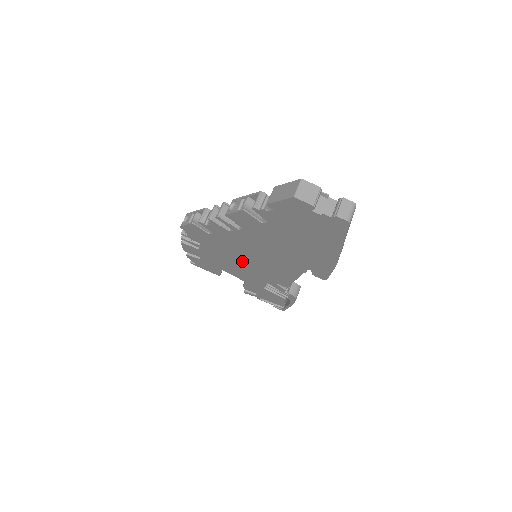
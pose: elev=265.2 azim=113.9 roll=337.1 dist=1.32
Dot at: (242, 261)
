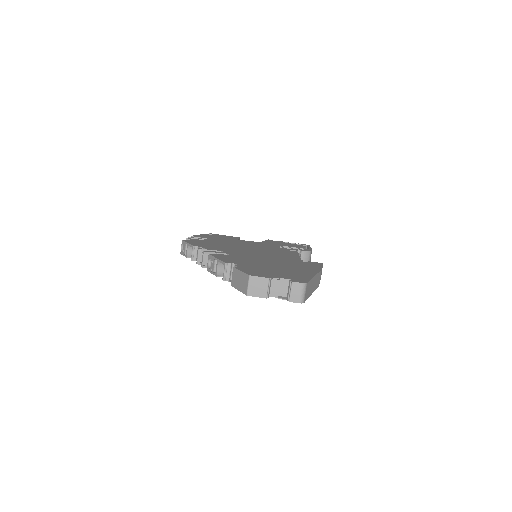
Dot at: occluded
